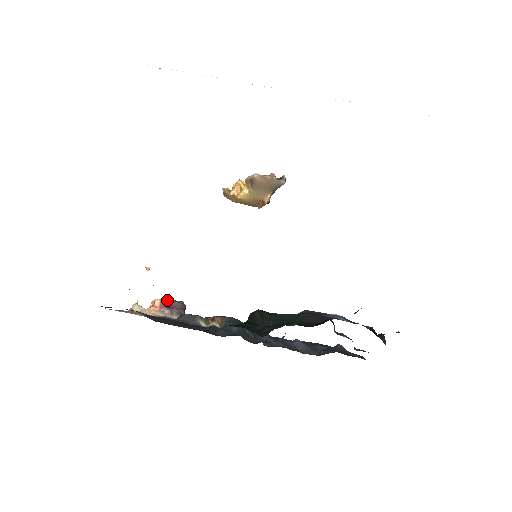
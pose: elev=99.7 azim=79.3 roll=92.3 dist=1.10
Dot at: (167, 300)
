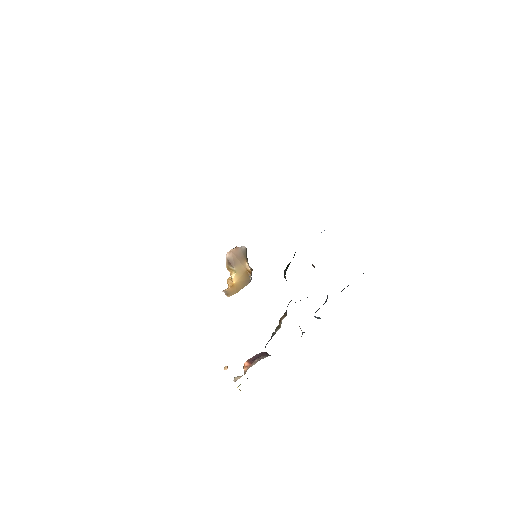
Dot at: (251, 358)
